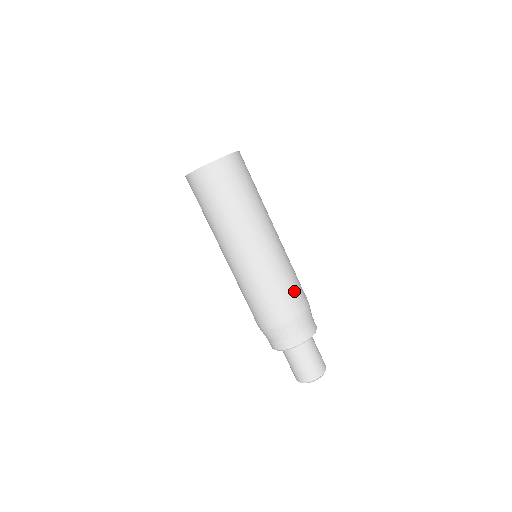
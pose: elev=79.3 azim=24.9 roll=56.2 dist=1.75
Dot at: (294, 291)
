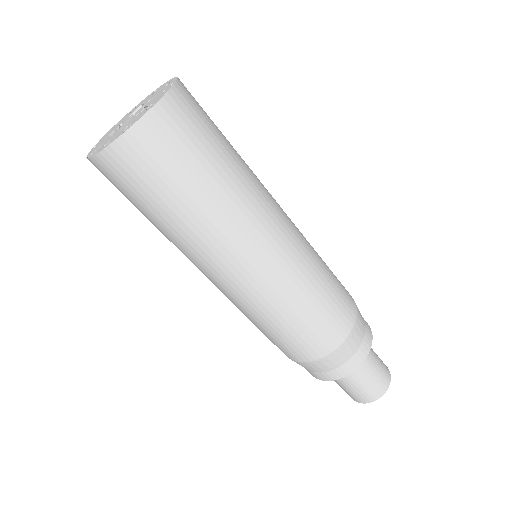
Dot at: (298, 336)
